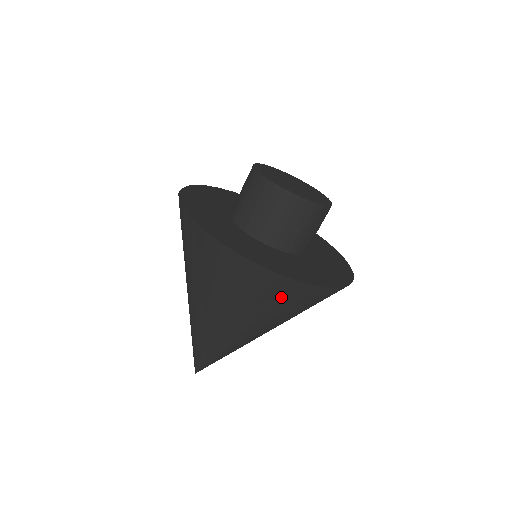
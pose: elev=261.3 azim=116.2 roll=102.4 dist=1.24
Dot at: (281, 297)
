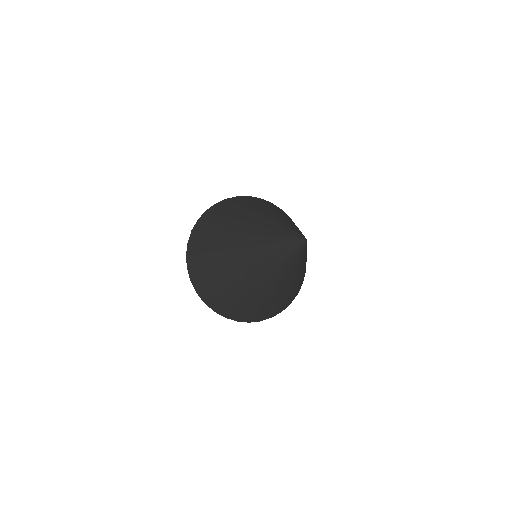
Dot at: (254, 200)
